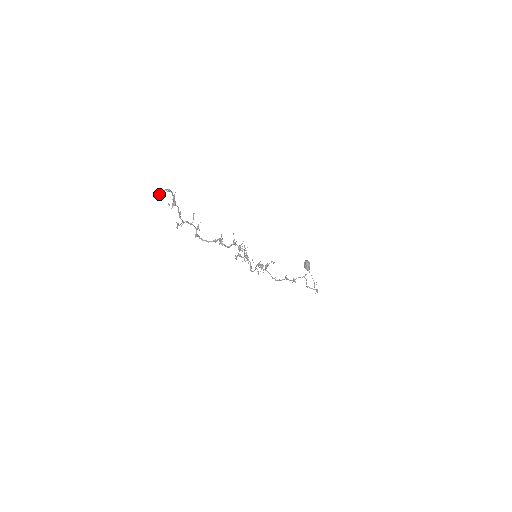
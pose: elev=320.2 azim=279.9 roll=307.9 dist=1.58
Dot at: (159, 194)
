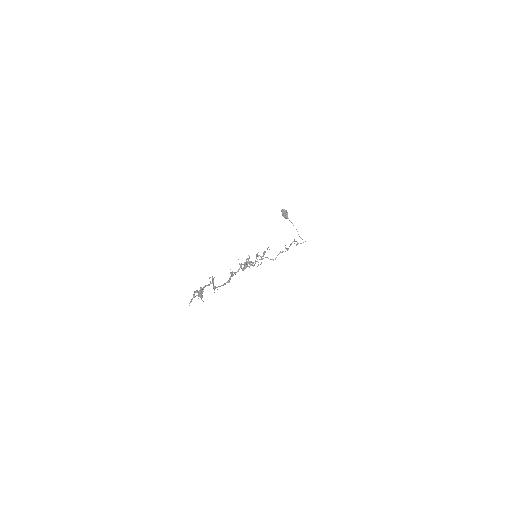
Dot at: (190, 302)
